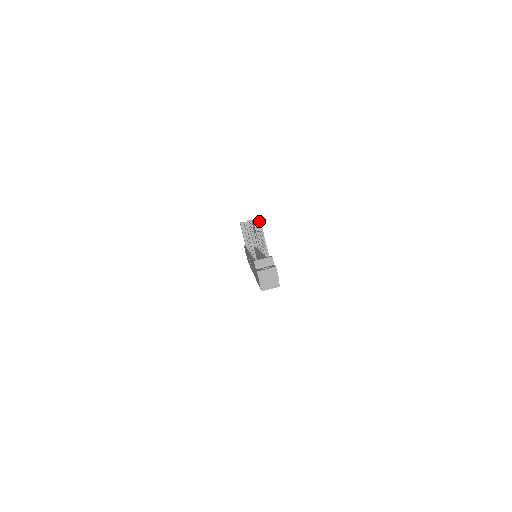
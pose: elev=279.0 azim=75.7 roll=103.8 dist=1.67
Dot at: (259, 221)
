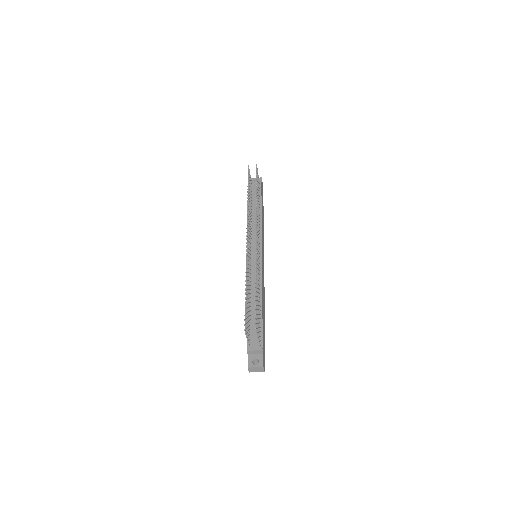
Dot at: (255, 329)
